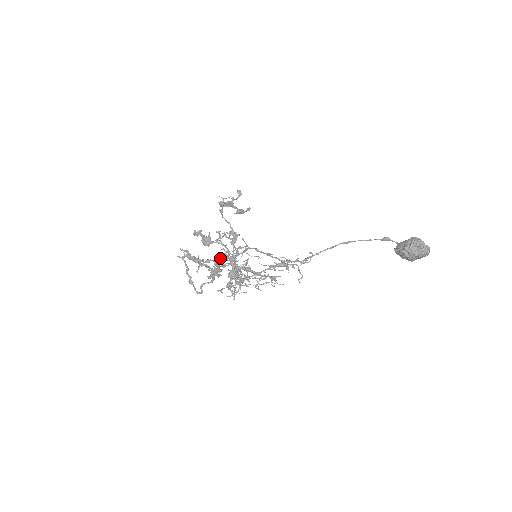
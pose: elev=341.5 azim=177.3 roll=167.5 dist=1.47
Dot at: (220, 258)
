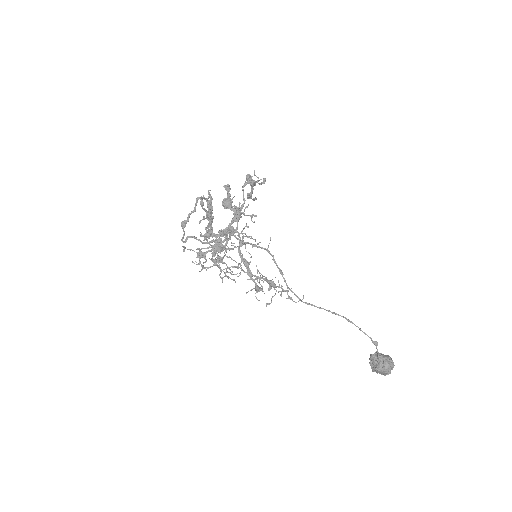
Dot at: occluded
